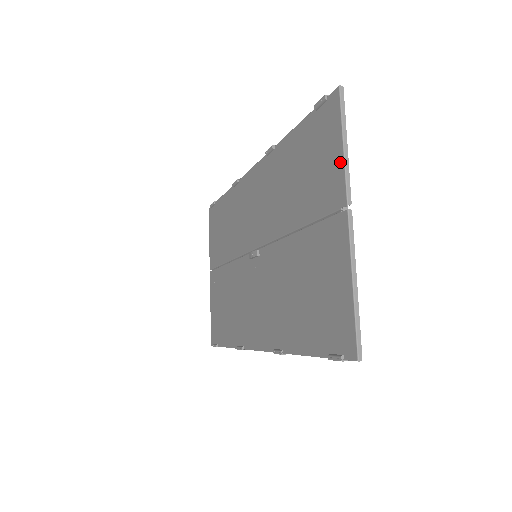
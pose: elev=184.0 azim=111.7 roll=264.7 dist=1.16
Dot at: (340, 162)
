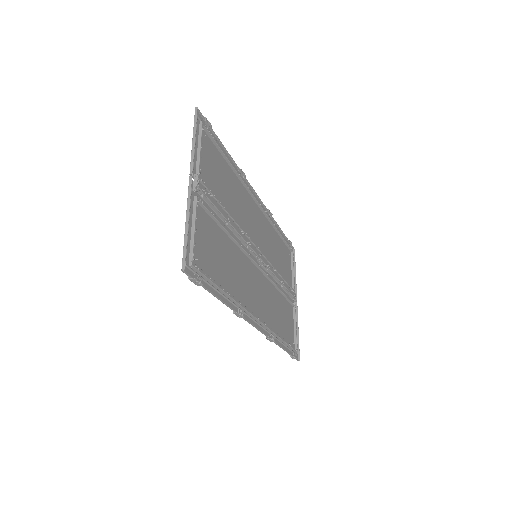
Dot at: (194, 151)
